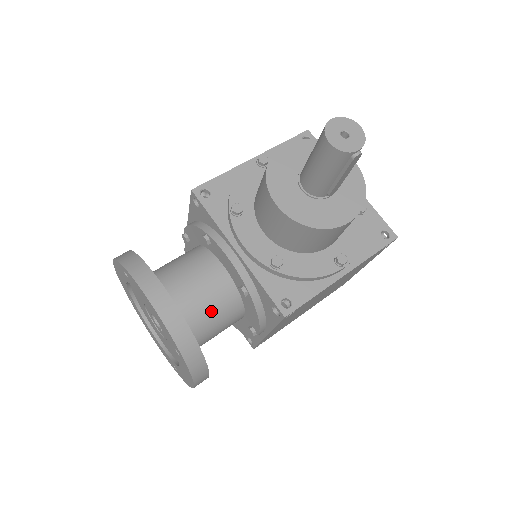
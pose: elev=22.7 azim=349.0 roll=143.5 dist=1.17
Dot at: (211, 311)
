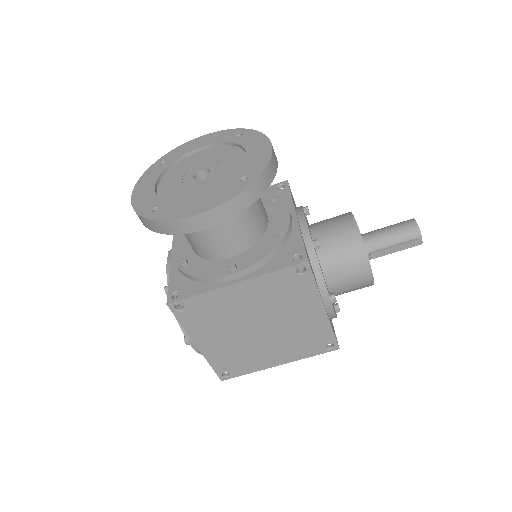
Dot at: (252, 212)
